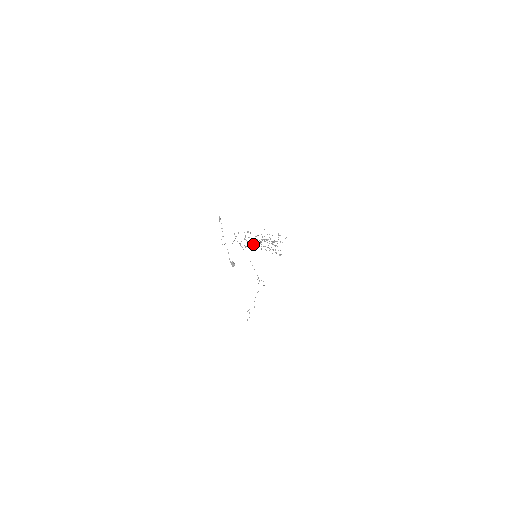
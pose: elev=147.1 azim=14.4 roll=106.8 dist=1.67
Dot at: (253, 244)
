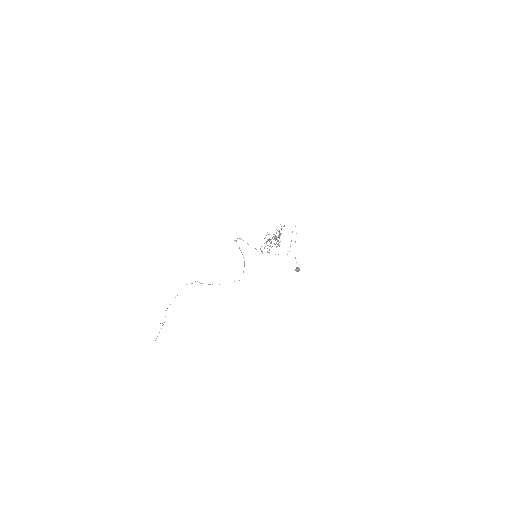
Dot at: occluded
